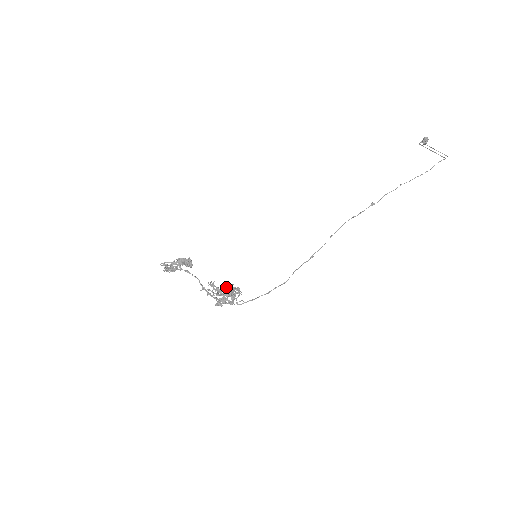
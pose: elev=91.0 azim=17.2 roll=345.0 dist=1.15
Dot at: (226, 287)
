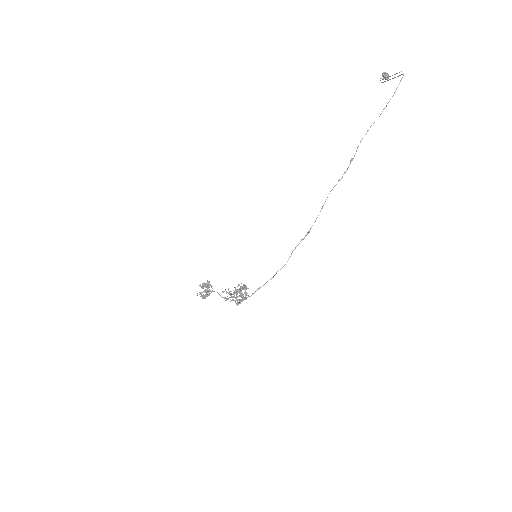
Dot at: (235, 288)
